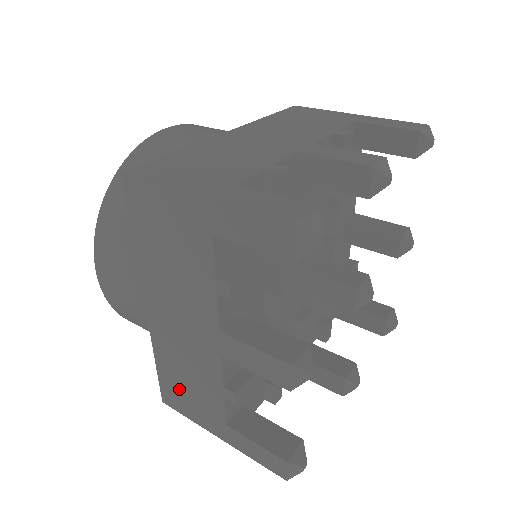
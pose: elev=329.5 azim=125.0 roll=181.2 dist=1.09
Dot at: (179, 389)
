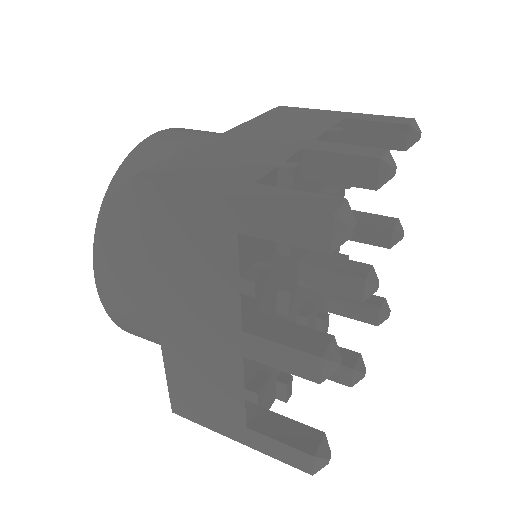
Dot at: (192, 396)
